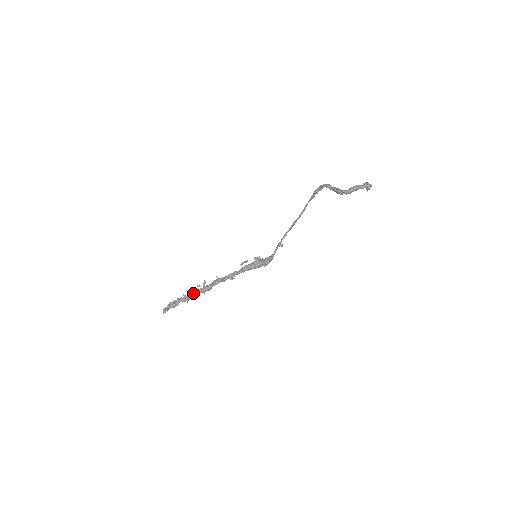
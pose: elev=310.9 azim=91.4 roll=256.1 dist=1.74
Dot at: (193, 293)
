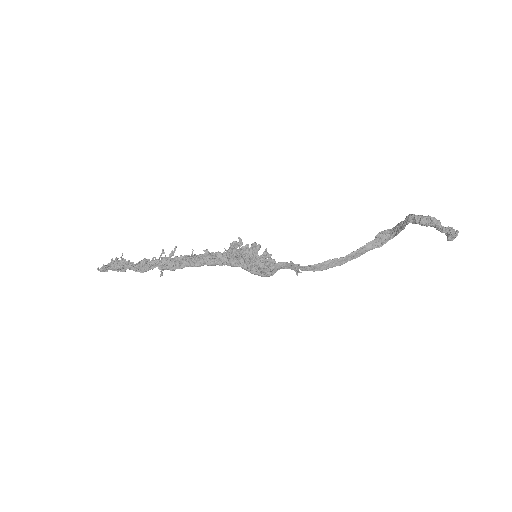
Dot at: occluded
